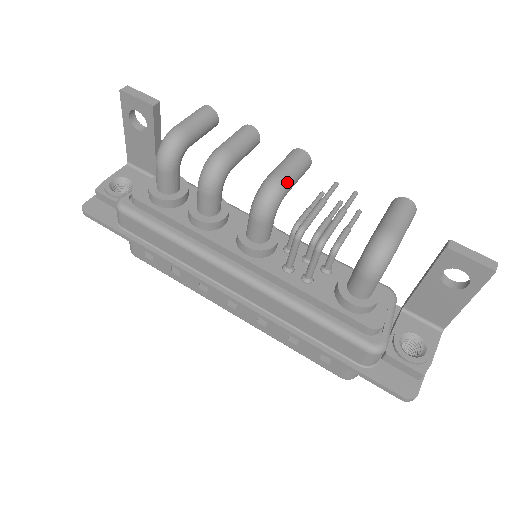
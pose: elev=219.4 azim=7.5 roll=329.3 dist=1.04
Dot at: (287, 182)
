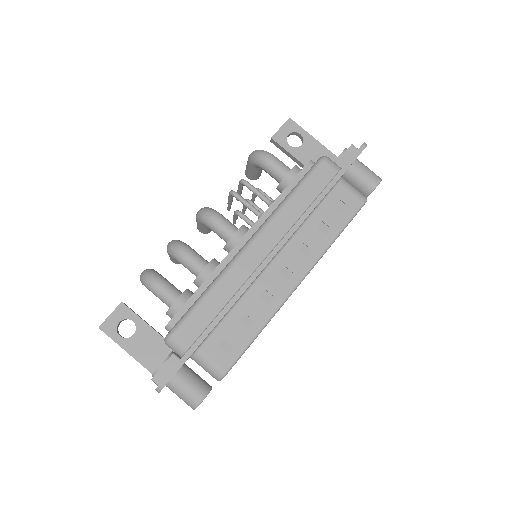
Dot at: occluded
